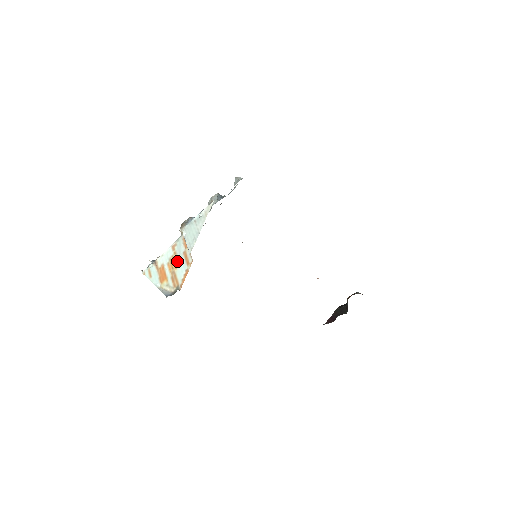
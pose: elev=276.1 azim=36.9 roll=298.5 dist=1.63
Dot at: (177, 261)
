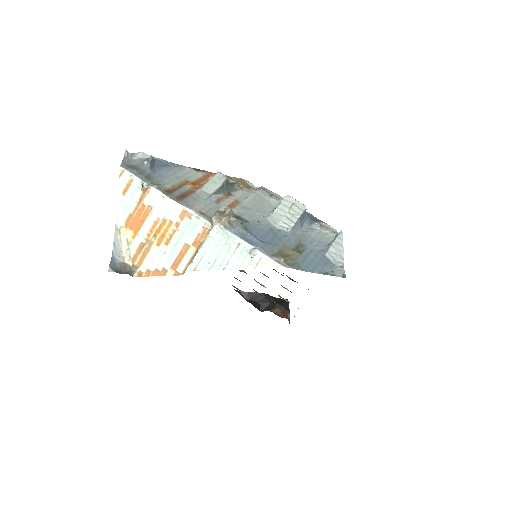
Dot at: (168, 239)
